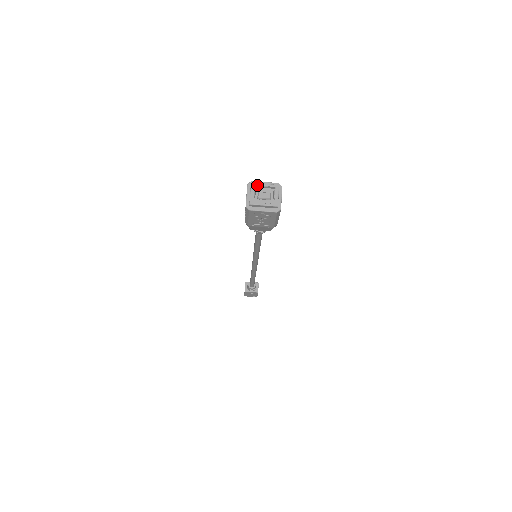
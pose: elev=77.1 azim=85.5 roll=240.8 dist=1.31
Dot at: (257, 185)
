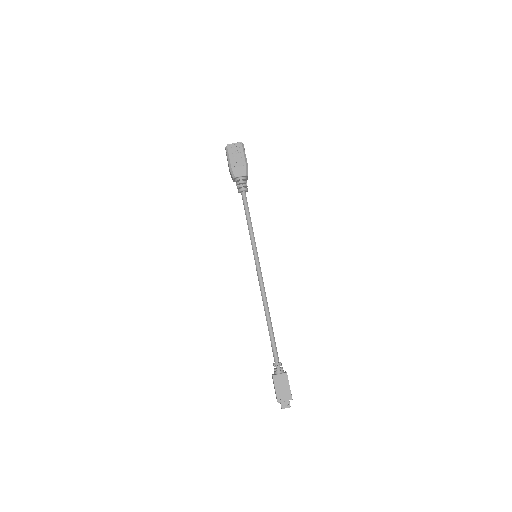
Dot at: occluded
